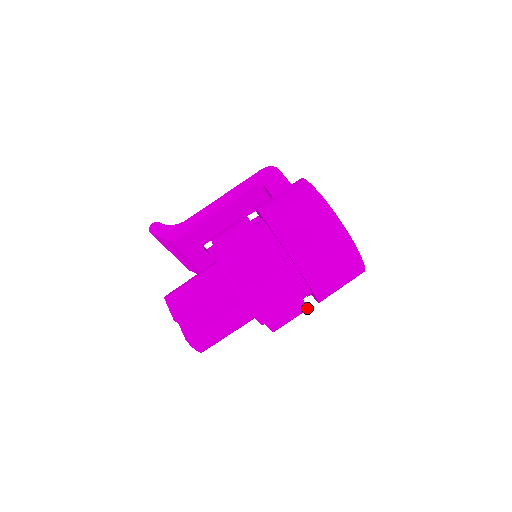
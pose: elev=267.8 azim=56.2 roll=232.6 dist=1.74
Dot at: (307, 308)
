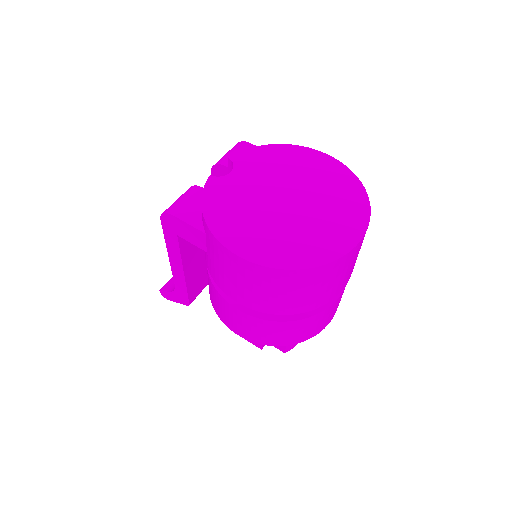
Dot at: occluded
